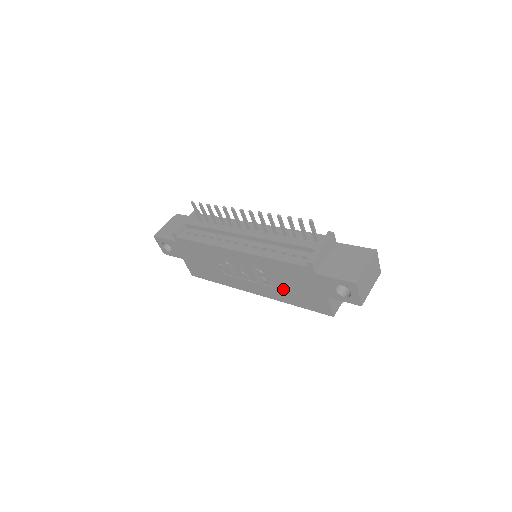
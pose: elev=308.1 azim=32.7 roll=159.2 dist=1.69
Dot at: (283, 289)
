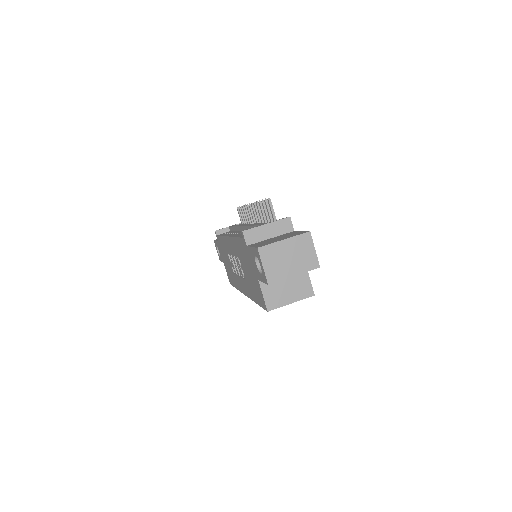
Dot at: (248, 280)
